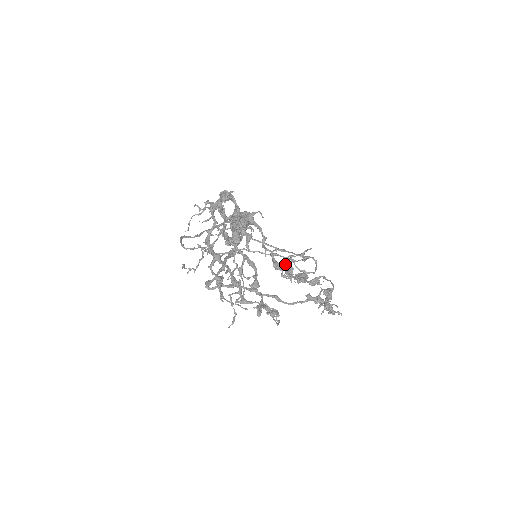
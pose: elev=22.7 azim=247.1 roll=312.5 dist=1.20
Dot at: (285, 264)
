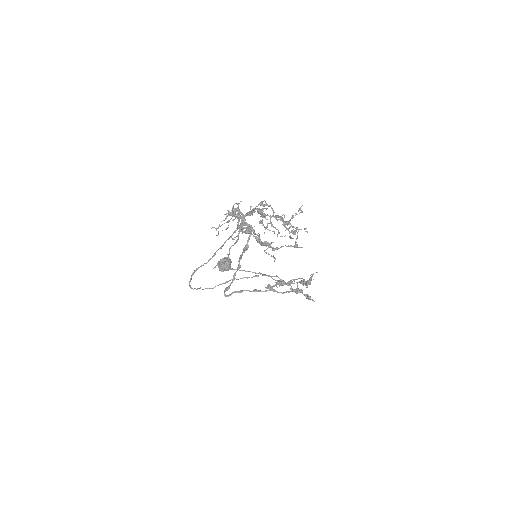
Dot at: (292, 218)
